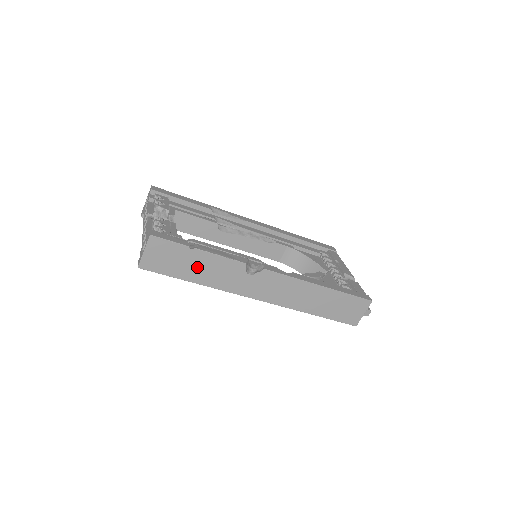
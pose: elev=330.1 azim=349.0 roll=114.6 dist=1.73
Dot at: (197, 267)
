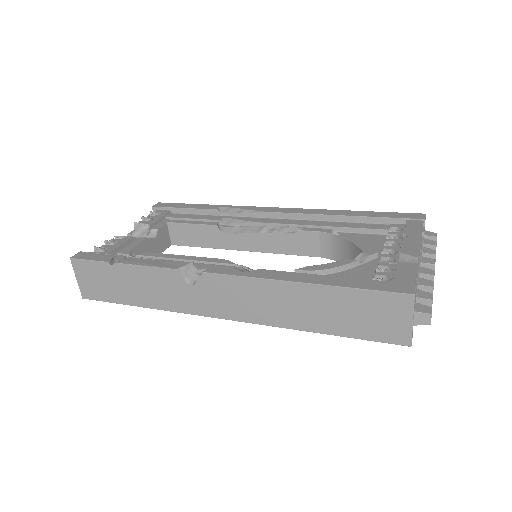
Dot at: (131, 286)
